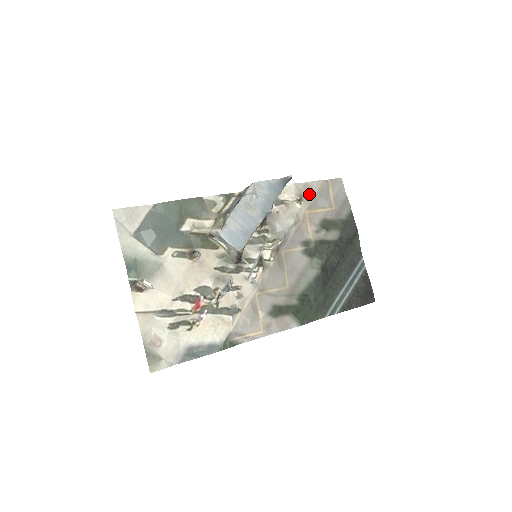
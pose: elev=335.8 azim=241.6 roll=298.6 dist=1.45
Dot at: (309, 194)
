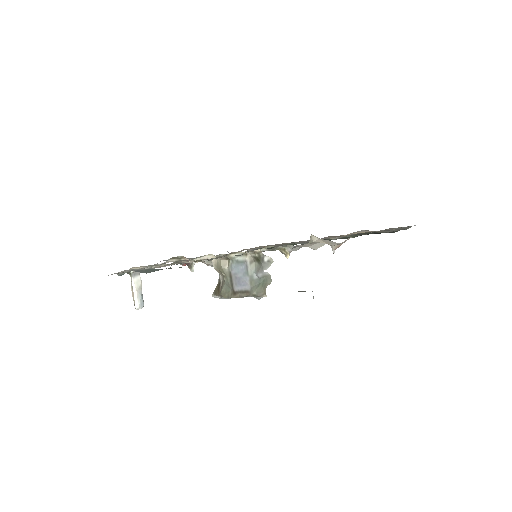
Dot at: occluded
